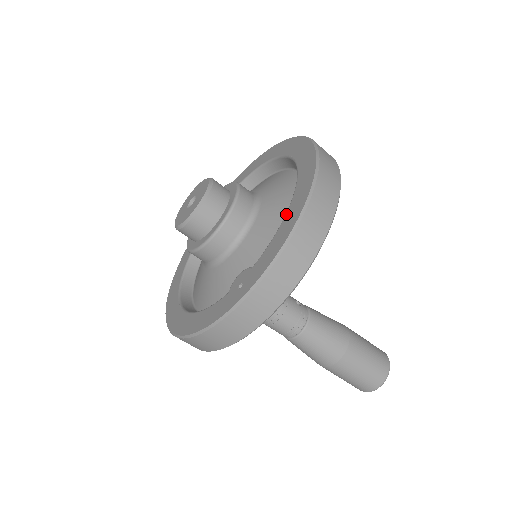
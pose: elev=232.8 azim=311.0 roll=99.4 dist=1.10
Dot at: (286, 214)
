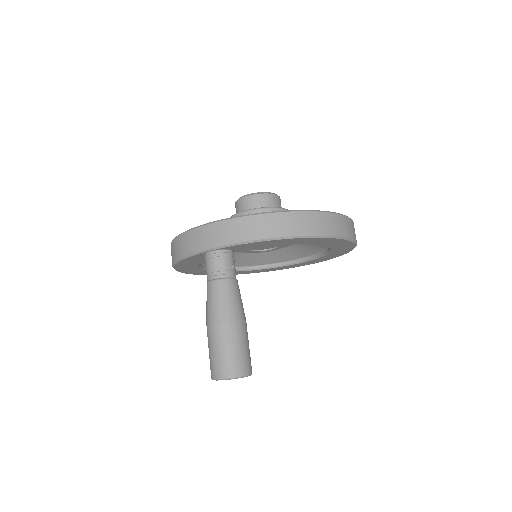
Dot at: occluded
